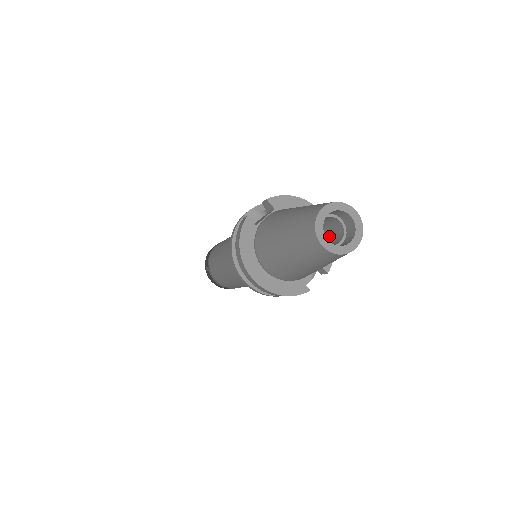
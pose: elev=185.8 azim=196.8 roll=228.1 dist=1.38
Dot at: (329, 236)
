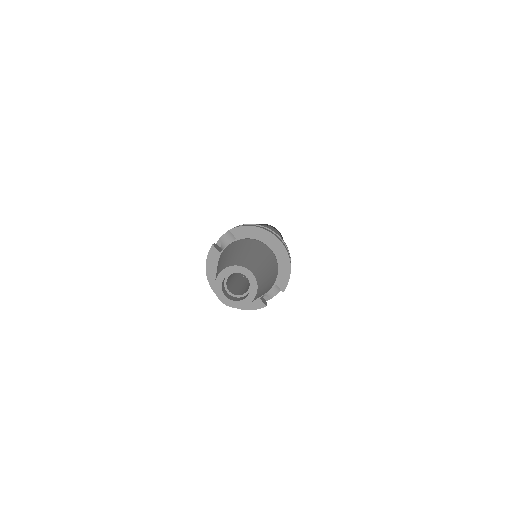
Dot at: occluded
